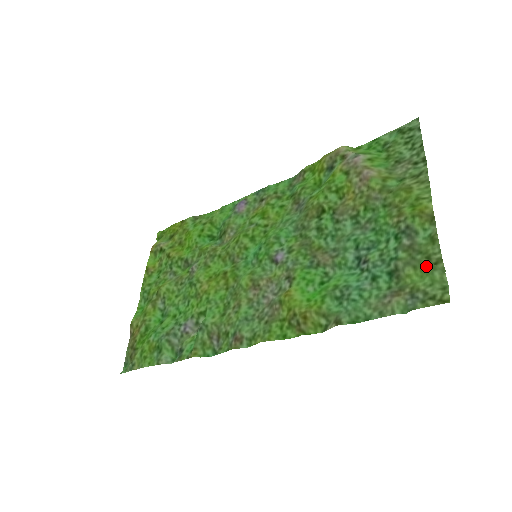
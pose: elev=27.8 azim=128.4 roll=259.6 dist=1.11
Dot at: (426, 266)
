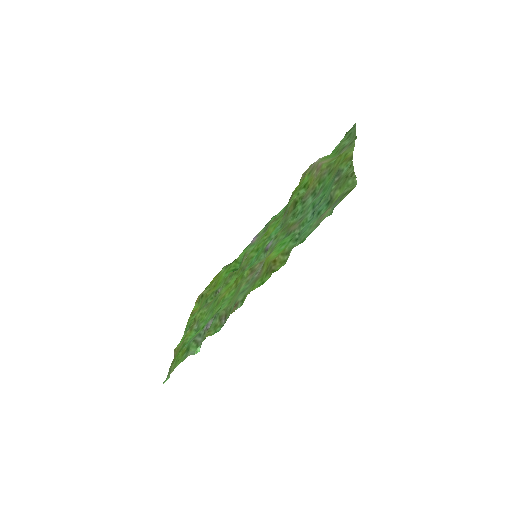
Dot at: (345, 182)
